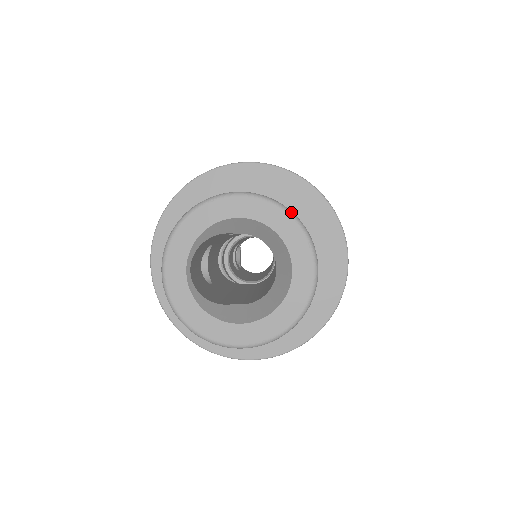
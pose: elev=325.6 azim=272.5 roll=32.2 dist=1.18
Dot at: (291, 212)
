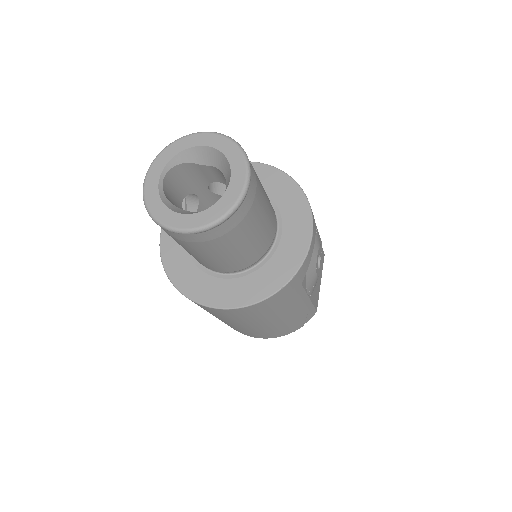
Dot at: (237, 143)
